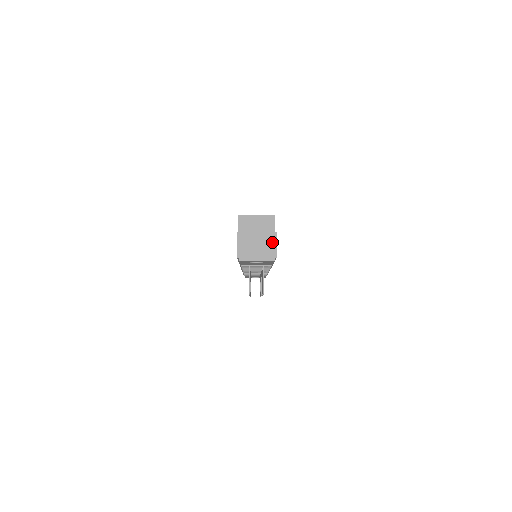
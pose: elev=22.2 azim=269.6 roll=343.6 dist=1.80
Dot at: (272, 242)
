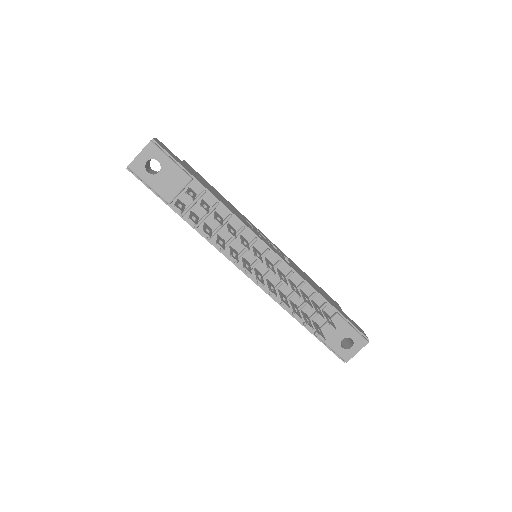
Dot at: occluded
